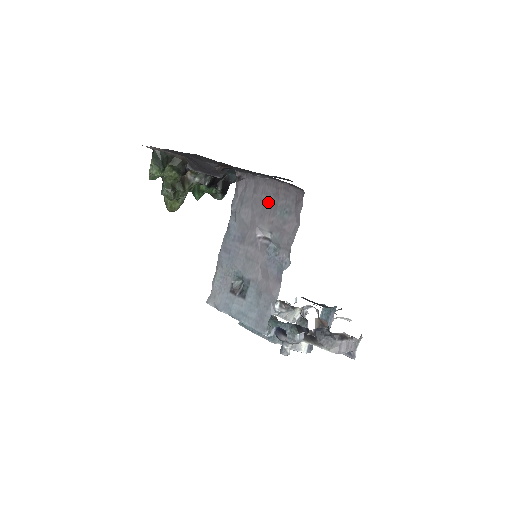
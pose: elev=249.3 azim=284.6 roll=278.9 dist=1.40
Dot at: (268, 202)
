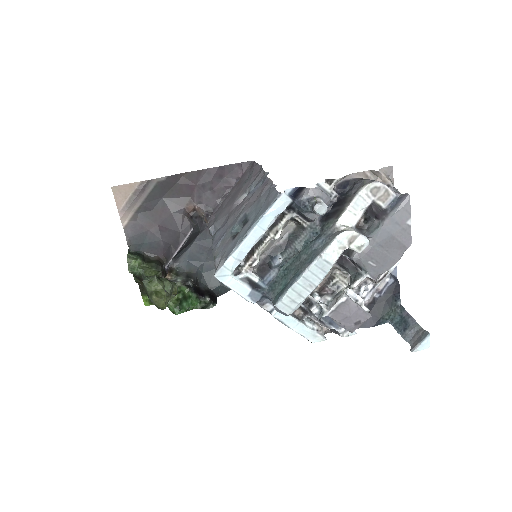
Dot at: (234, 194)
